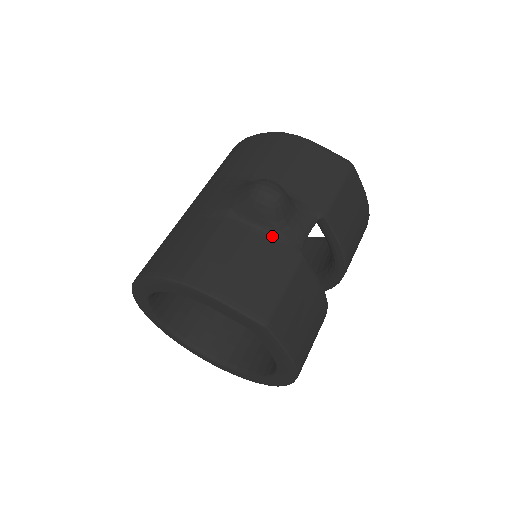
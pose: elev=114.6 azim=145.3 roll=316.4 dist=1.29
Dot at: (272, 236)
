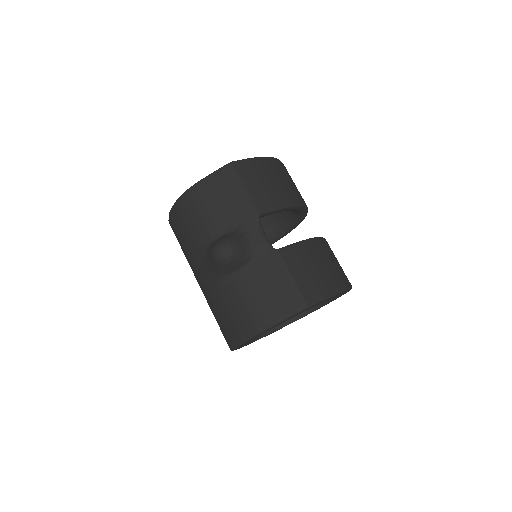
Dot at: (253, 263)
